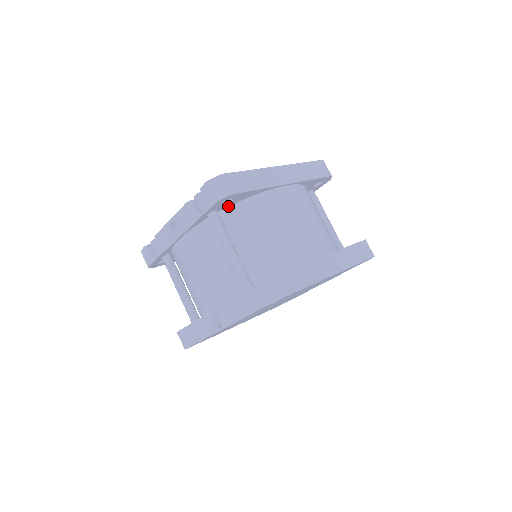
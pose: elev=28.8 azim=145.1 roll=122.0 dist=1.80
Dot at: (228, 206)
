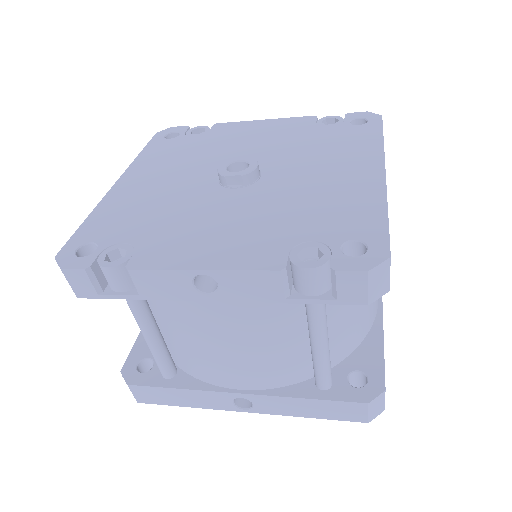
Dot at: occluded
